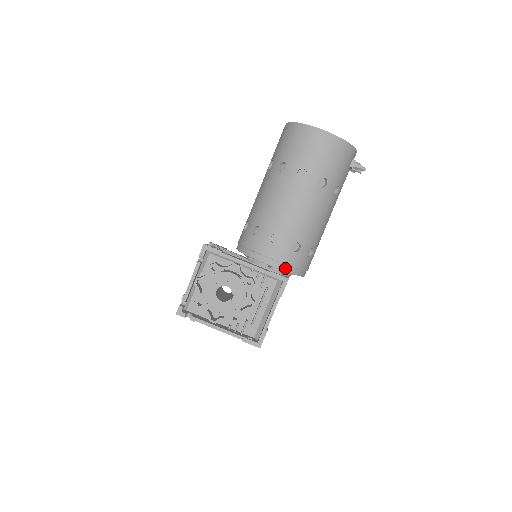
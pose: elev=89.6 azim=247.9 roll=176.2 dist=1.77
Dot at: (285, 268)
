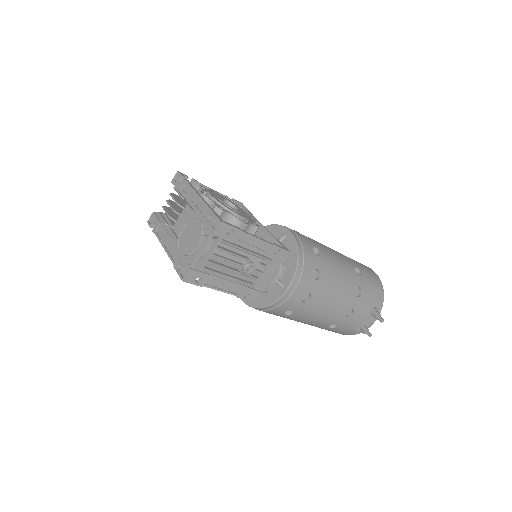
Dot at: (298, 242)
